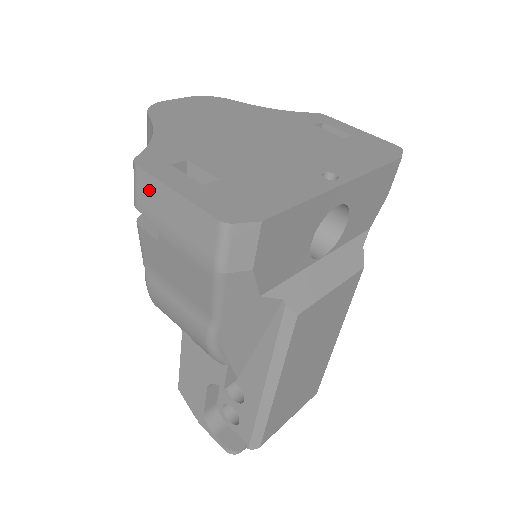
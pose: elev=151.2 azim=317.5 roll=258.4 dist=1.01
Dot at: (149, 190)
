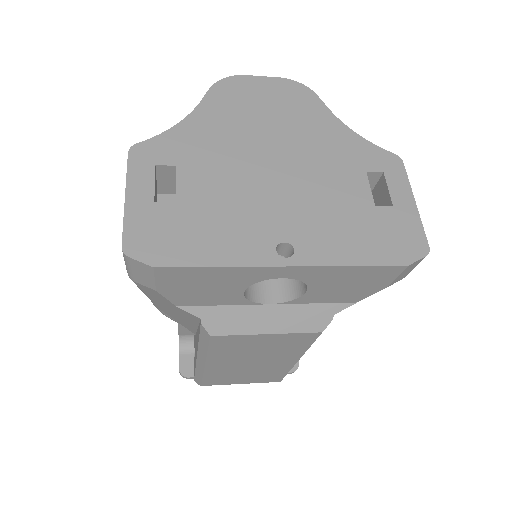
Dot at: occluded
